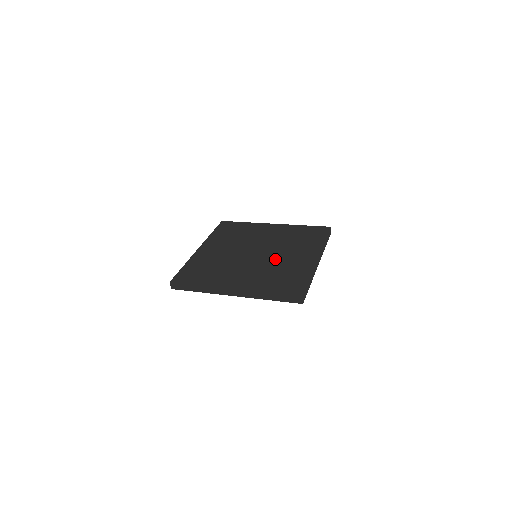
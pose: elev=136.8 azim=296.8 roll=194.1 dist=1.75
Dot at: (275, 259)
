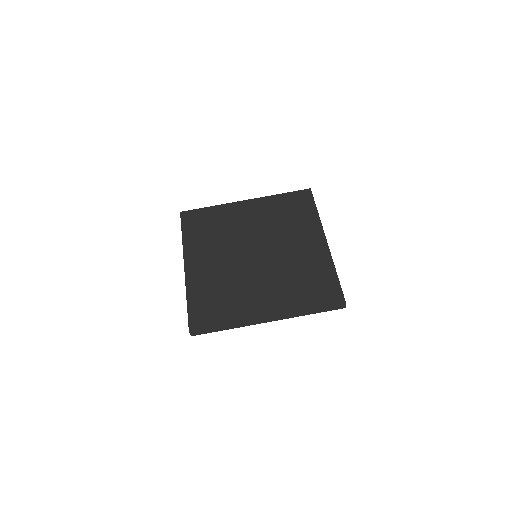
Dot at: (284, 257)
